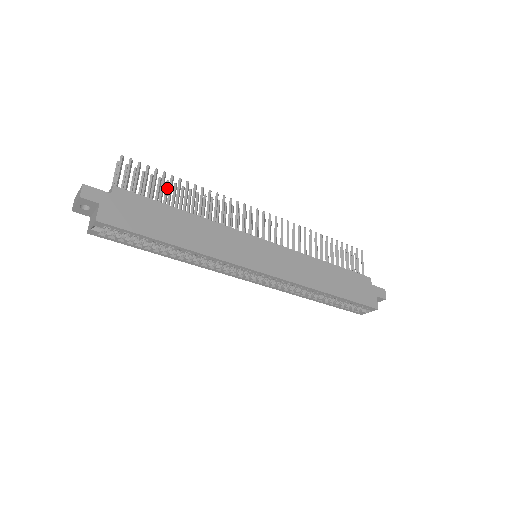
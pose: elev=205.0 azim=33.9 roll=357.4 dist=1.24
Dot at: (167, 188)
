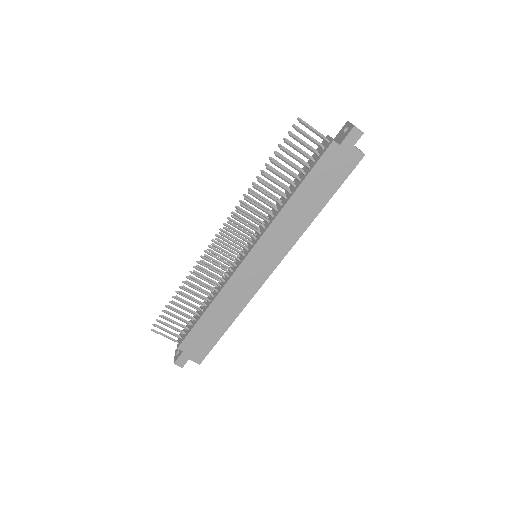
Dot at: occluded
